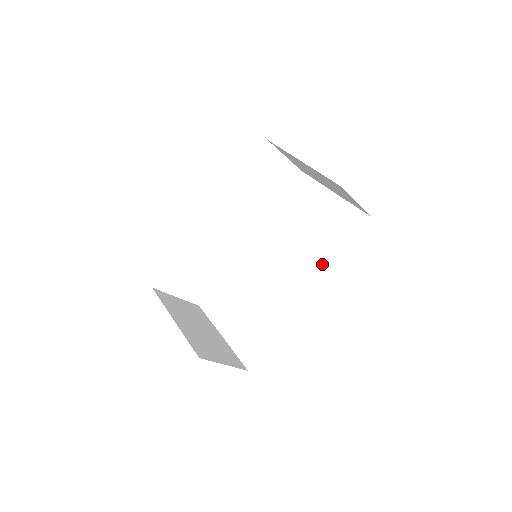
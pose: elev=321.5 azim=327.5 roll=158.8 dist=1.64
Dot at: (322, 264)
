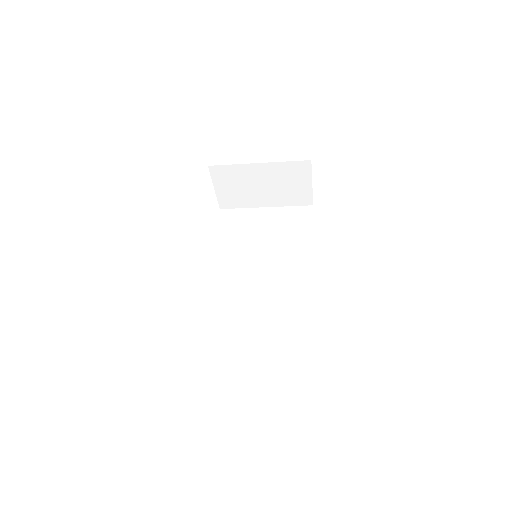
Dot at: (304, 249)
